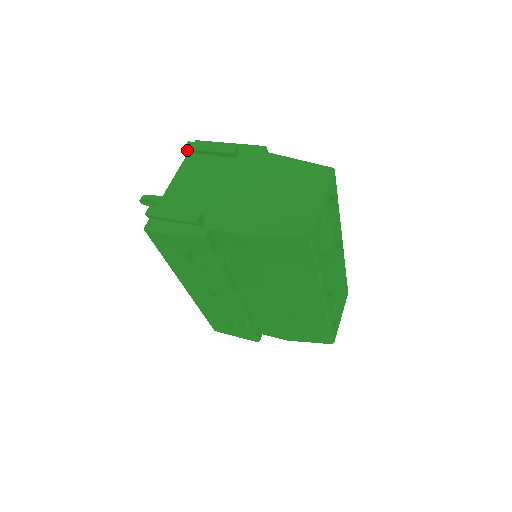
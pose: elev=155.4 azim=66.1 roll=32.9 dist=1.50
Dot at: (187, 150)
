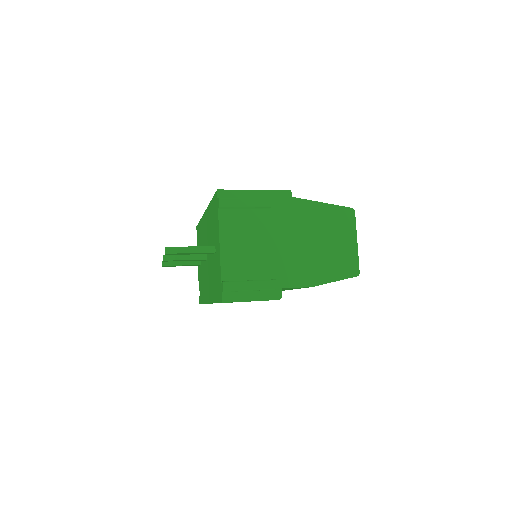
Dot at: (221, 208)
